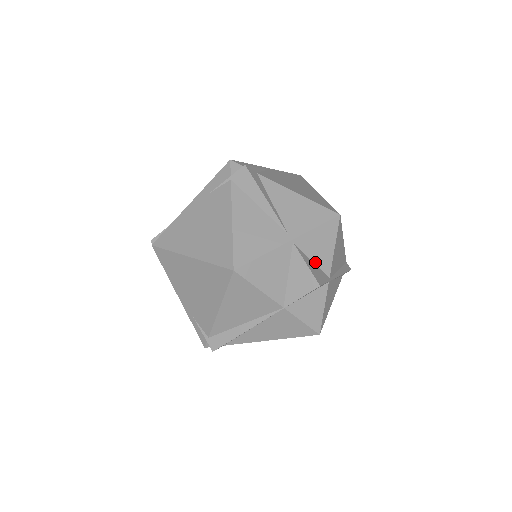
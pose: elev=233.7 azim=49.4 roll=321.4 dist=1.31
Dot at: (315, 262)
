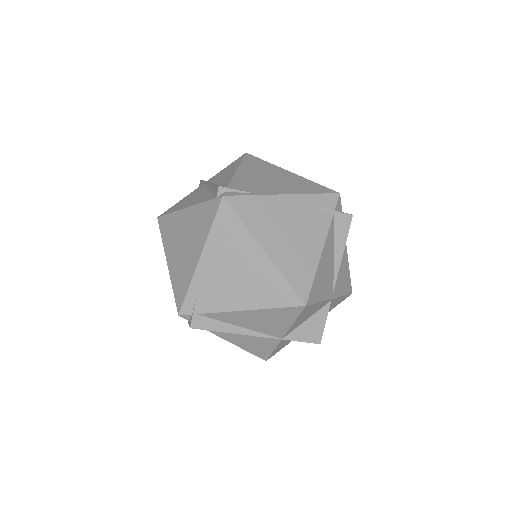
Dot at: occluded
